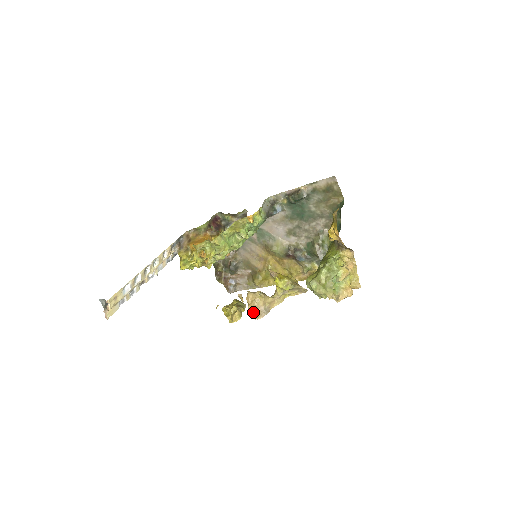
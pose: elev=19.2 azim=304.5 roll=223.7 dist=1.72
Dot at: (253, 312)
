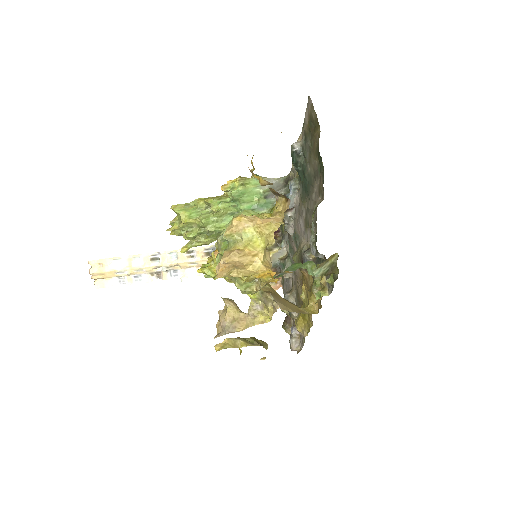
Dot at: (218, 330)
